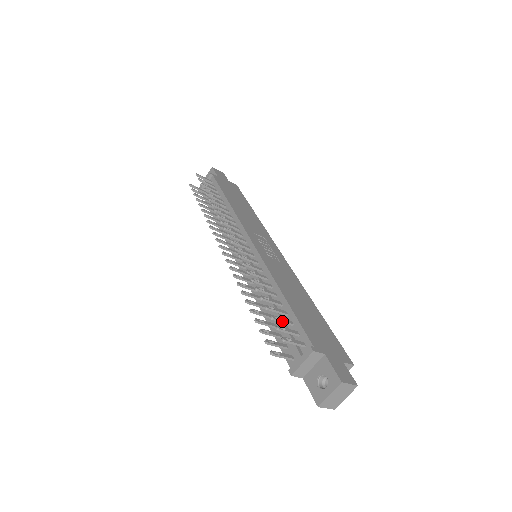
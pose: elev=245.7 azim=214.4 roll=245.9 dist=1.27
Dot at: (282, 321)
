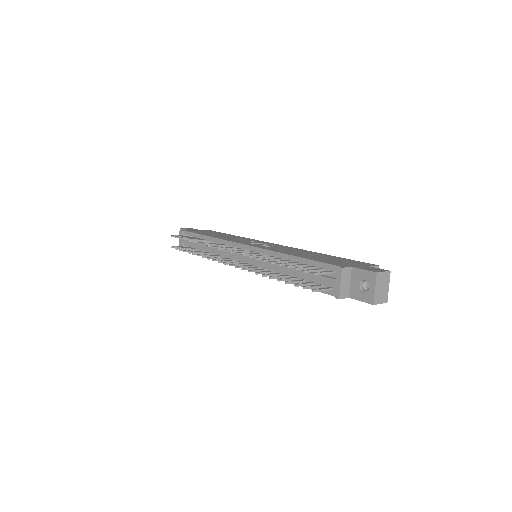
Dot at: (306, 268)
